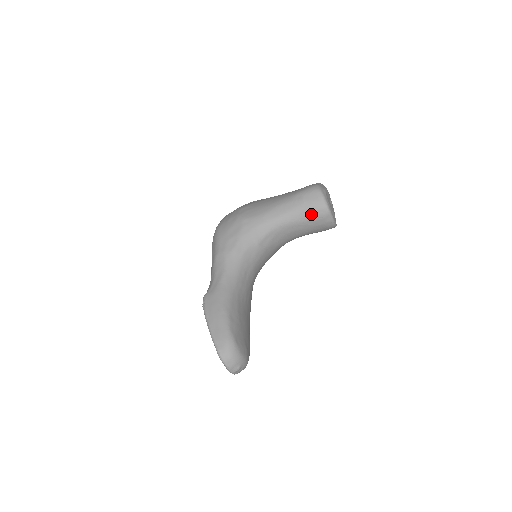
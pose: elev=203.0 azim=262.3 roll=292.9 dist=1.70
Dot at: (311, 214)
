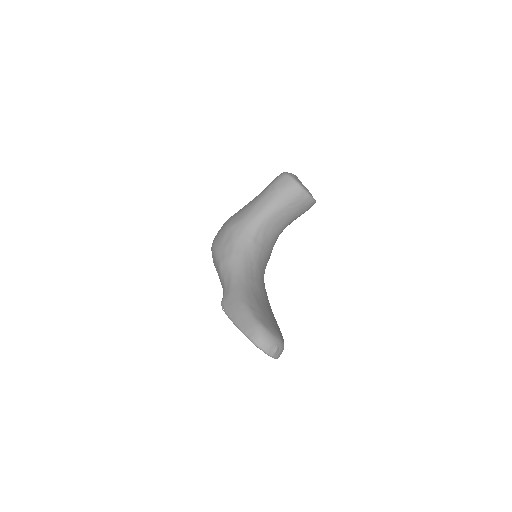
Dot at: (288, 197)
